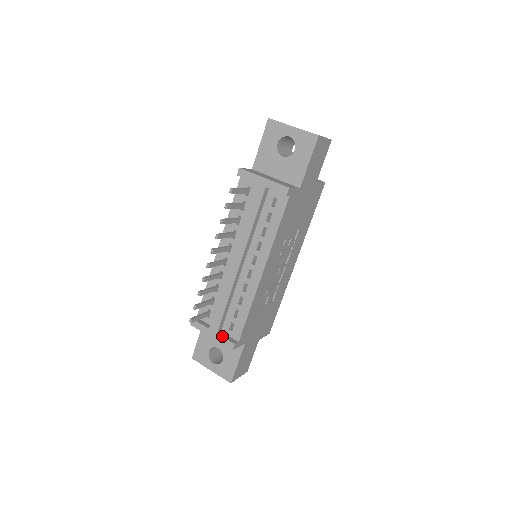
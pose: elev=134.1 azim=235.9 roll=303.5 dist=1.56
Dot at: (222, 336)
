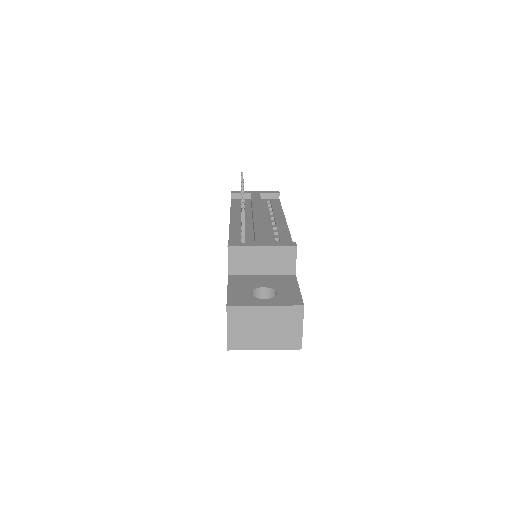
Dot at: (276, 243)
